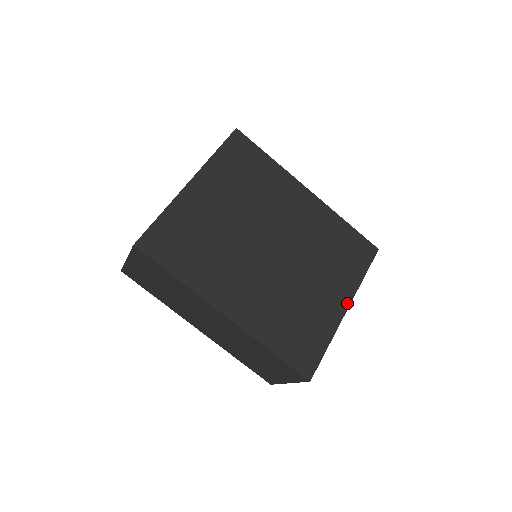
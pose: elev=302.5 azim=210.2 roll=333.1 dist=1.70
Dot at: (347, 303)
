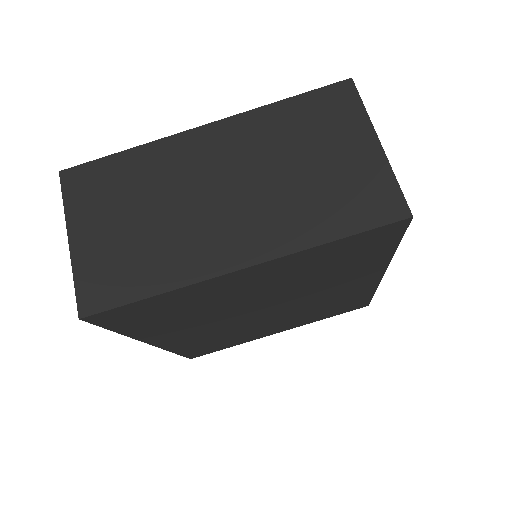
Dot at: (285, 330)
